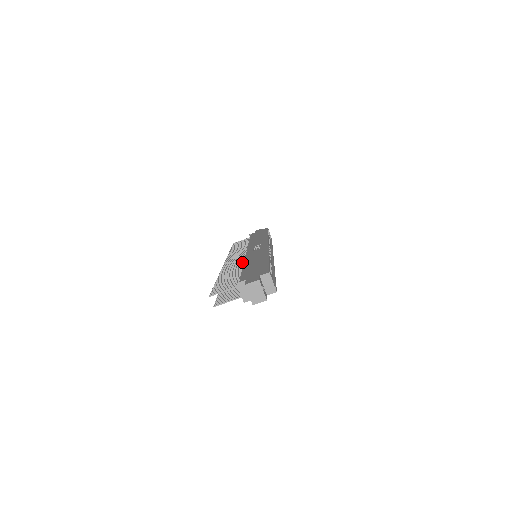
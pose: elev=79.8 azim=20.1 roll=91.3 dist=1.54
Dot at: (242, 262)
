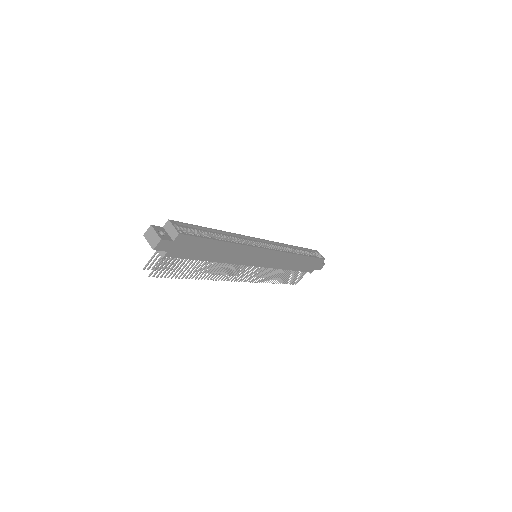
Dot at: occluded
